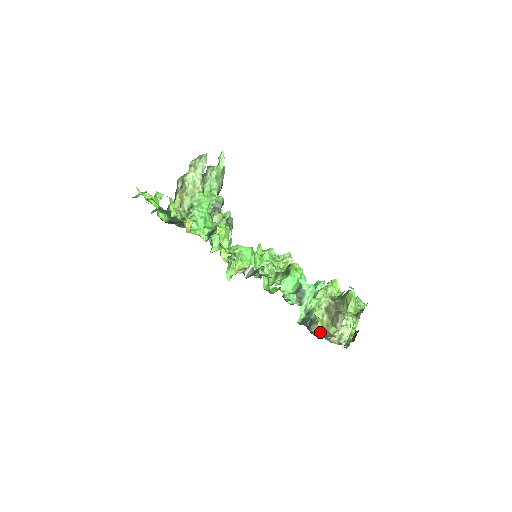
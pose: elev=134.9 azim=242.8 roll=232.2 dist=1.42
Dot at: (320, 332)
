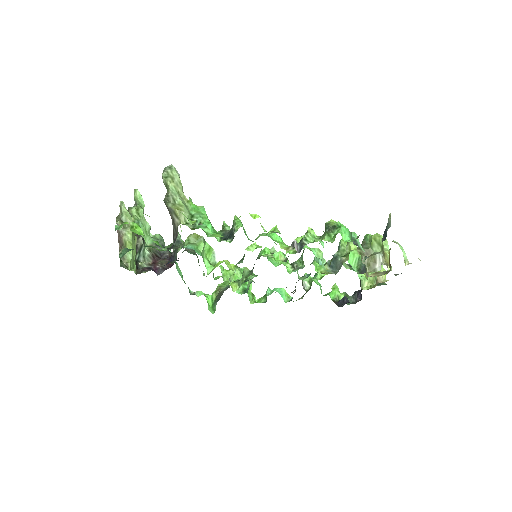
Dot at: (376, 274)
